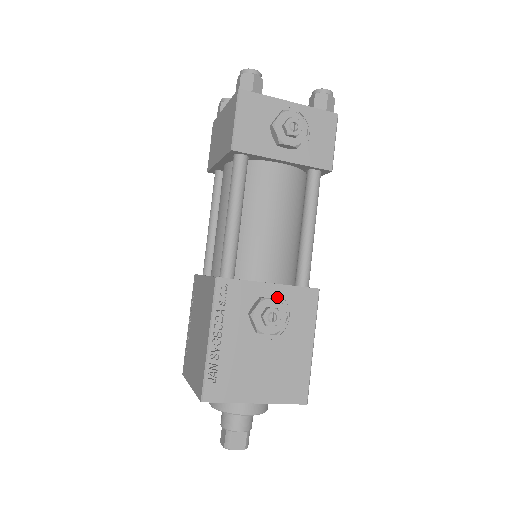
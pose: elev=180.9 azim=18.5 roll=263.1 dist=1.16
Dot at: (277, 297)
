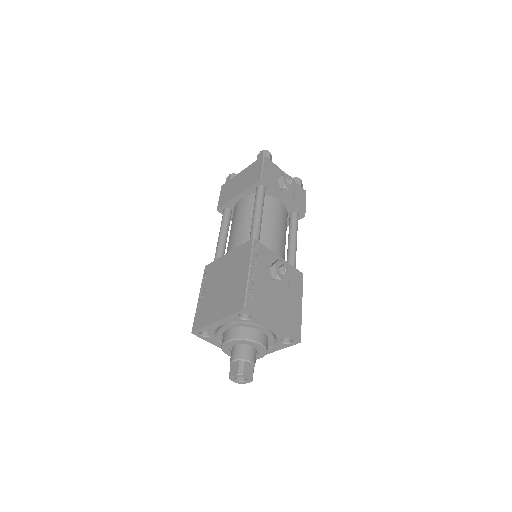
Dot at: occluded
